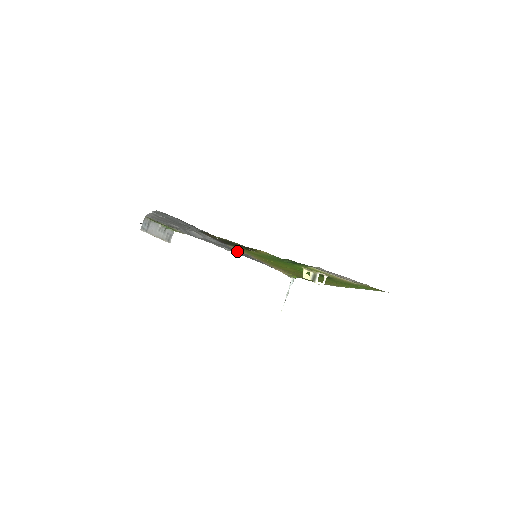
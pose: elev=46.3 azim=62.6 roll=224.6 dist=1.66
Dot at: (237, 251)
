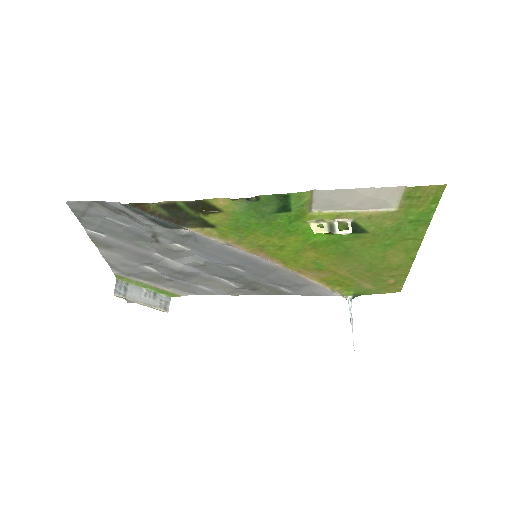
Dot at: (242, 275)
